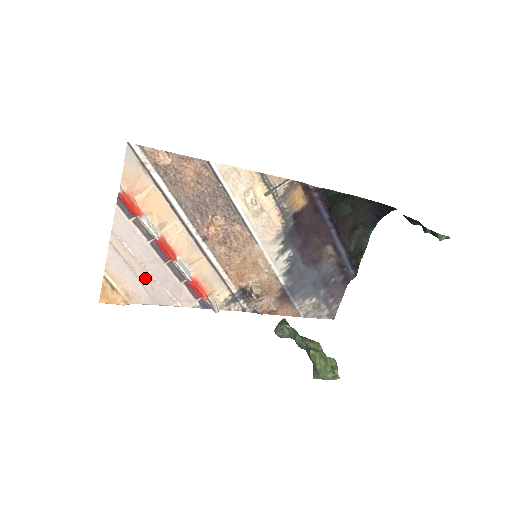
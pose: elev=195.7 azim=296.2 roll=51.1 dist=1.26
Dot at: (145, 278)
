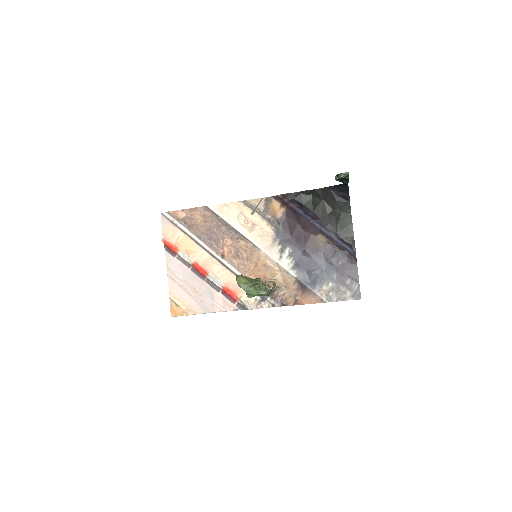
Dot at: (195, 294)
